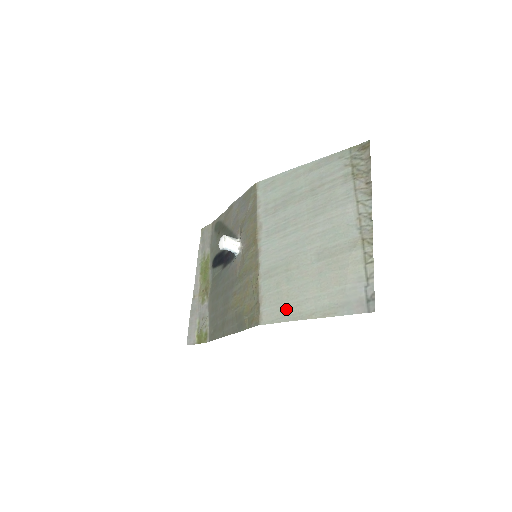
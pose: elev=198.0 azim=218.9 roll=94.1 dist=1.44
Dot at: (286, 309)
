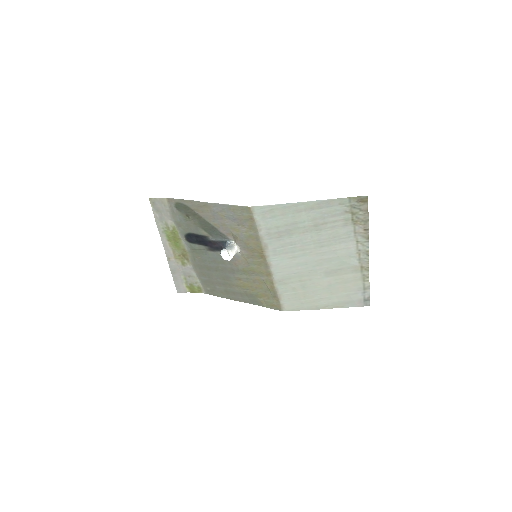
Dot at: (305, 304)
